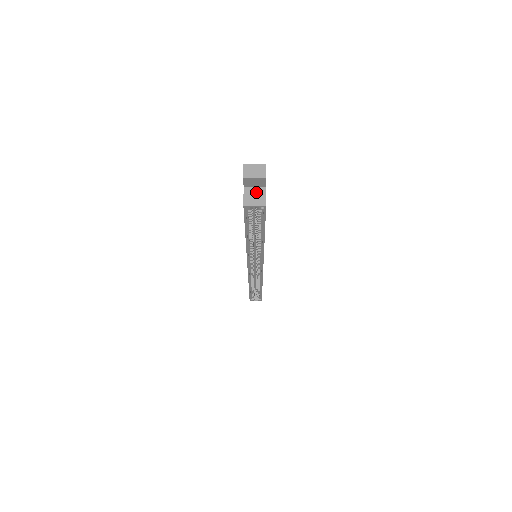
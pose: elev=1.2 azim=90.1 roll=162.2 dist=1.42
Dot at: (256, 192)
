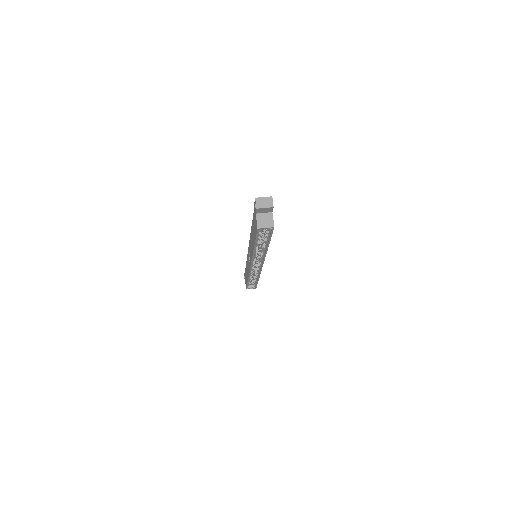
Dot at: (266, 217)
